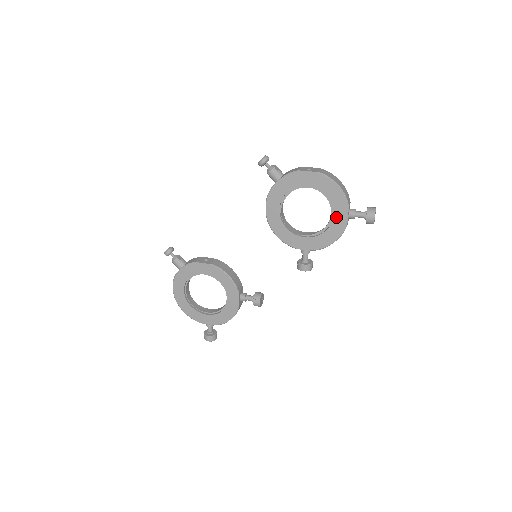
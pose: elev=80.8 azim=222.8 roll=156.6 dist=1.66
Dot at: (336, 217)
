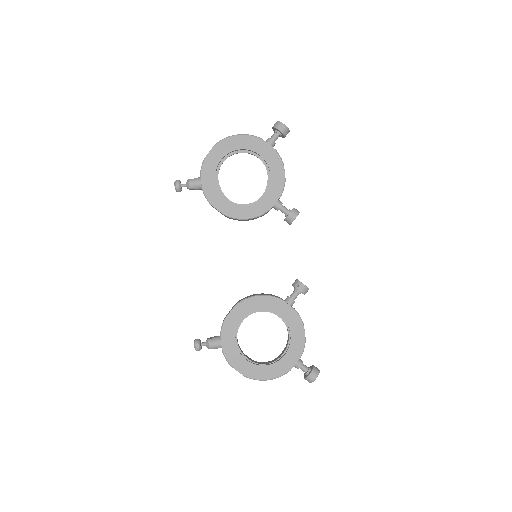
Dot at: (263, 154)
